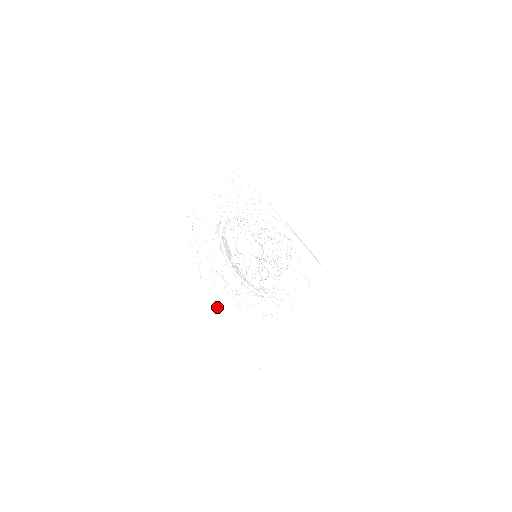
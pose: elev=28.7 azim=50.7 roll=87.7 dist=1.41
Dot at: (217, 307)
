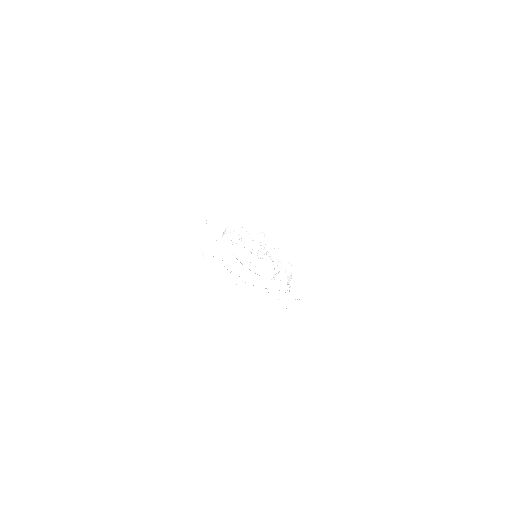
Dot at: occluded
